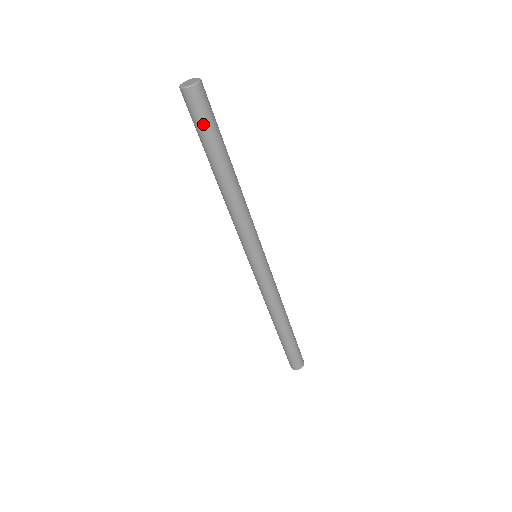
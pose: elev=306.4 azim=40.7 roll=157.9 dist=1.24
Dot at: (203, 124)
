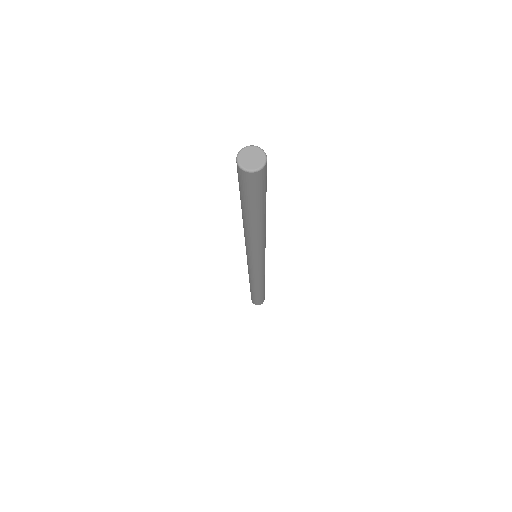
Dot at: (242, 191)
